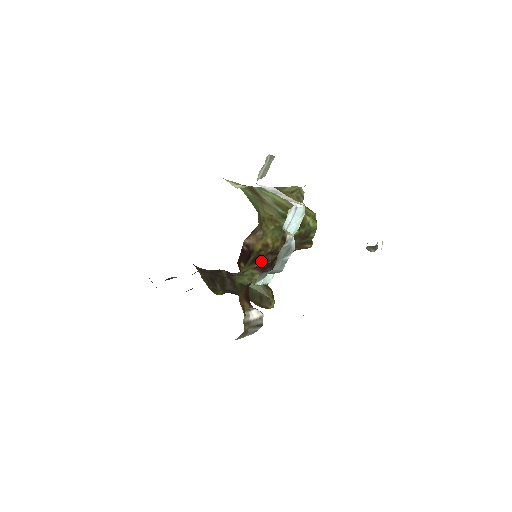
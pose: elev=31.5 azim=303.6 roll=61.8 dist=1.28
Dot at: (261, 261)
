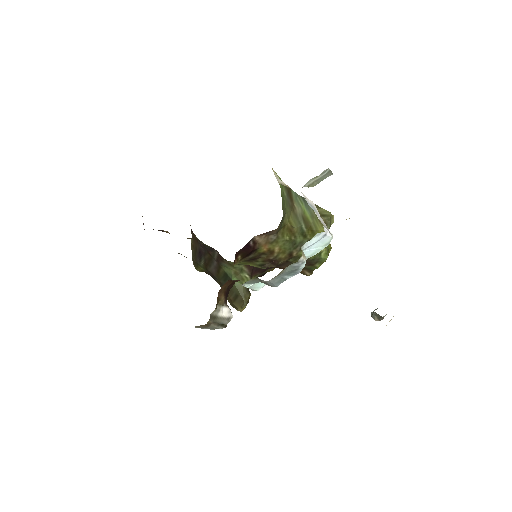
Dot at: (258, 263)
